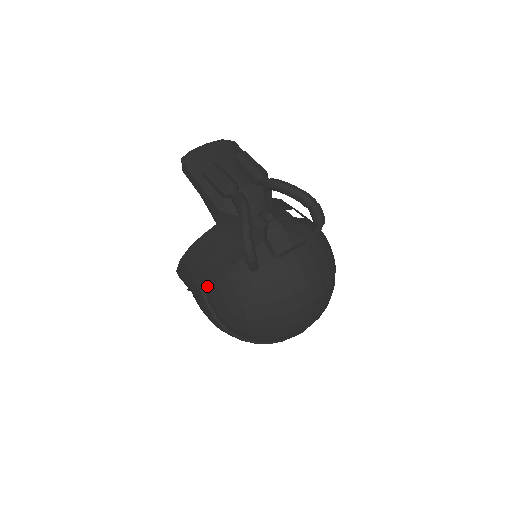
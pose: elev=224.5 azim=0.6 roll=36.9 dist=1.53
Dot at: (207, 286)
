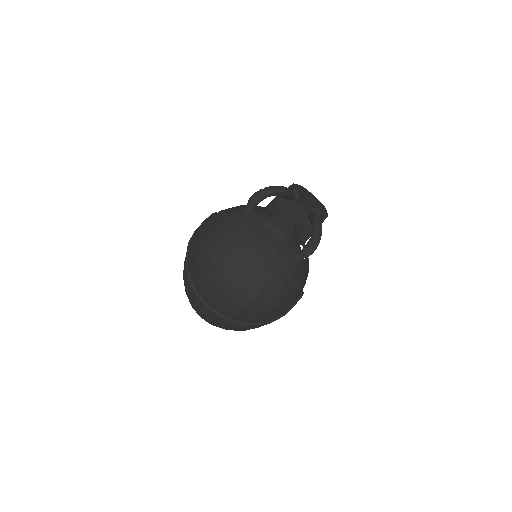
Dot at: occluded
